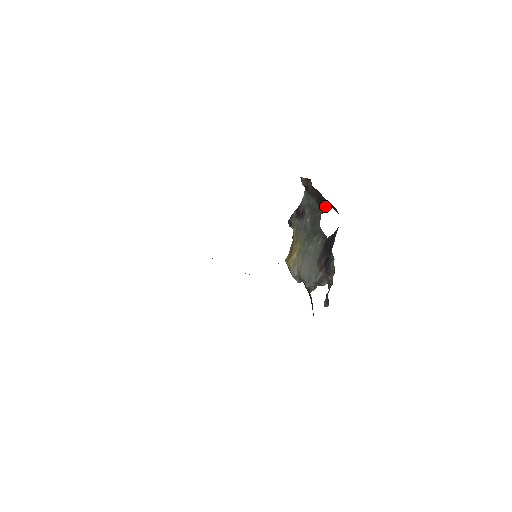
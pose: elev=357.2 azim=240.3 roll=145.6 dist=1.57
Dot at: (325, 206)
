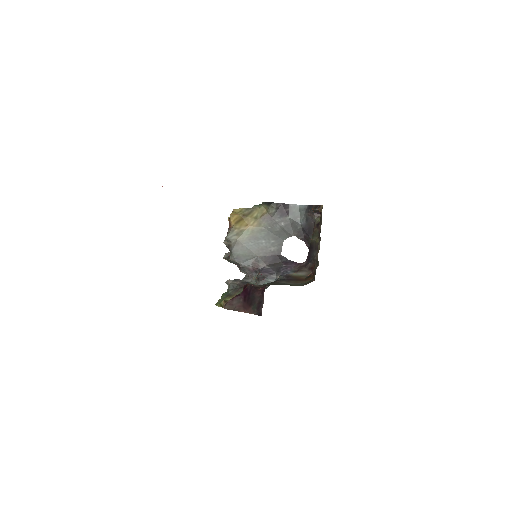
Dot at: (305, 238)
